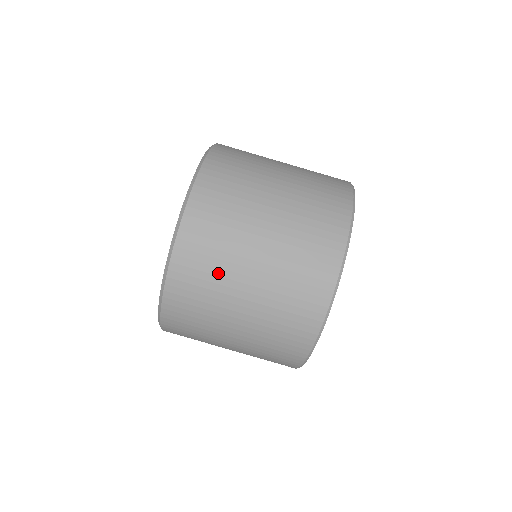
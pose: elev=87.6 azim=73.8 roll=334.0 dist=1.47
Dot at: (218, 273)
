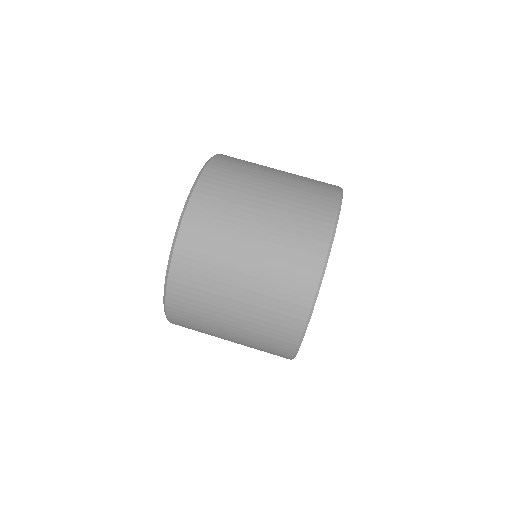
Dot at: (217, 256)
